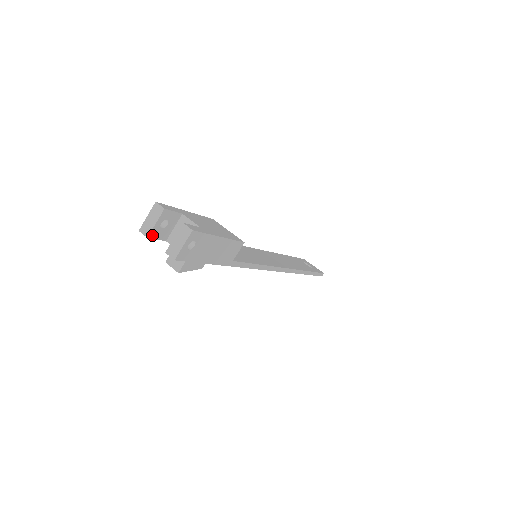
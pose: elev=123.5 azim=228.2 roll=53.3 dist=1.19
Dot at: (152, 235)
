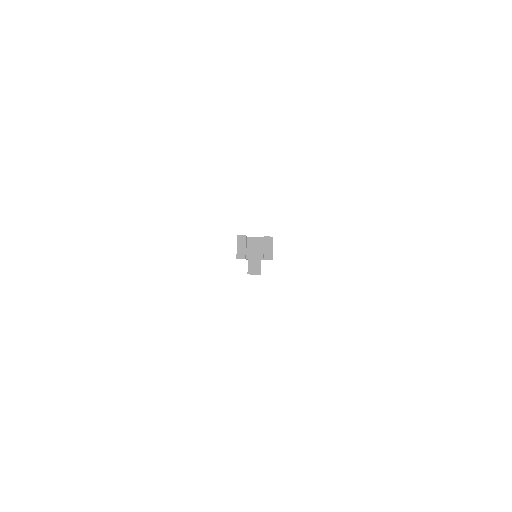
Dot at: (245, 256)
